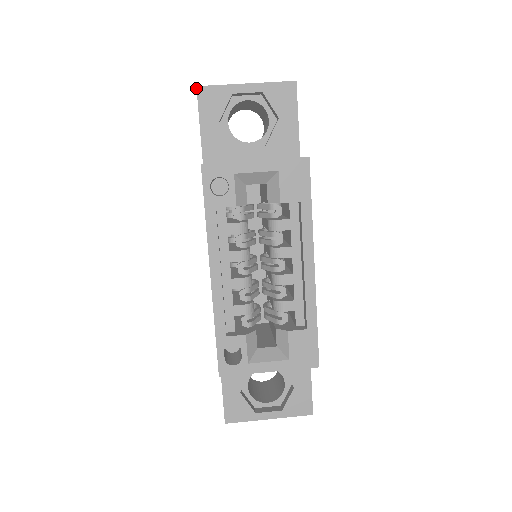
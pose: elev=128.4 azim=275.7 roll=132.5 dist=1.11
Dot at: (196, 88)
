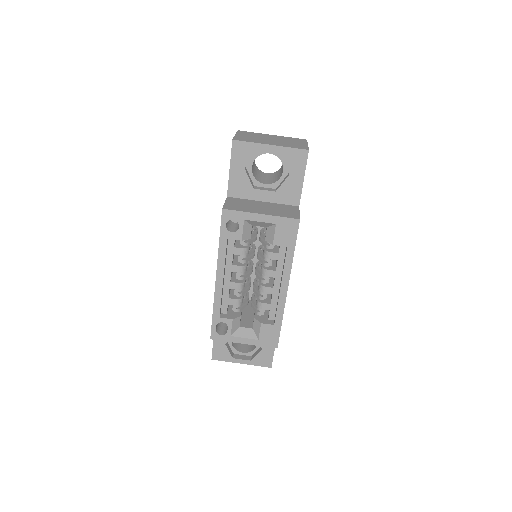
Dot at: (232, 141)
